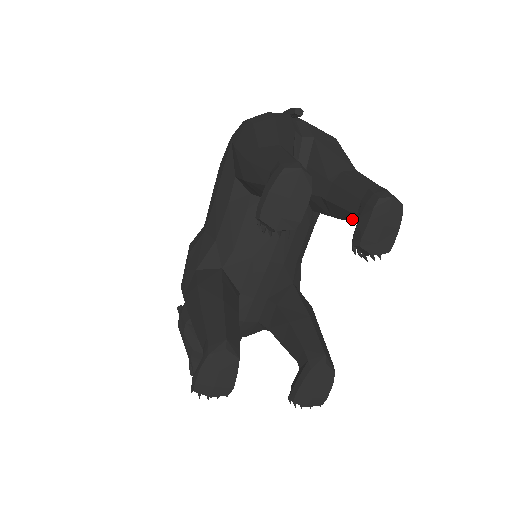
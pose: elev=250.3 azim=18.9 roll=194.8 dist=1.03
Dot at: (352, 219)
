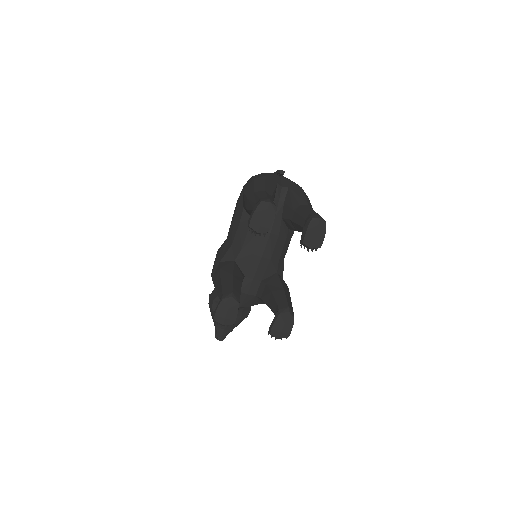
Dot at: occluded
